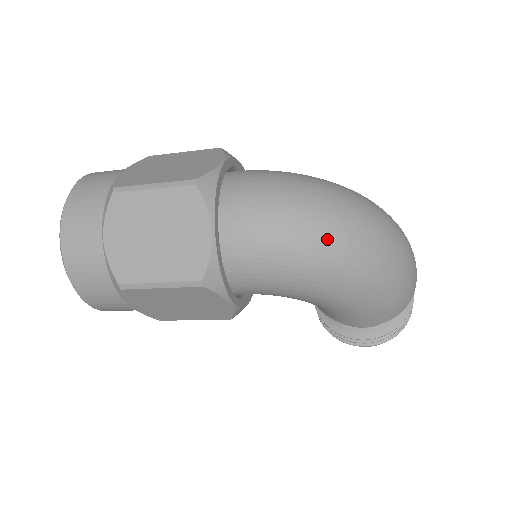
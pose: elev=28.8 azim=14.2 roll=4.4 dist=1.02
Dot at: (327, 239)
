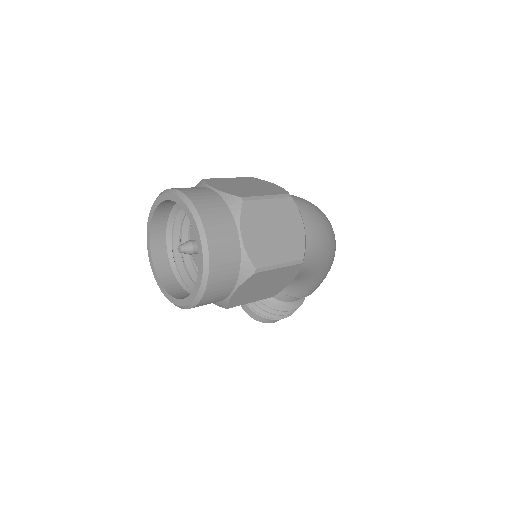
Dot at: (331, 233)
